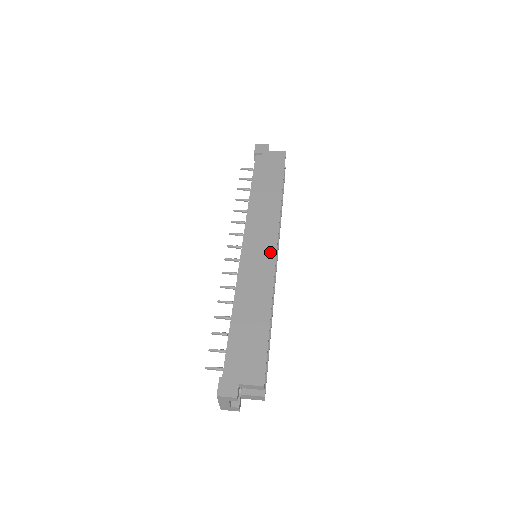
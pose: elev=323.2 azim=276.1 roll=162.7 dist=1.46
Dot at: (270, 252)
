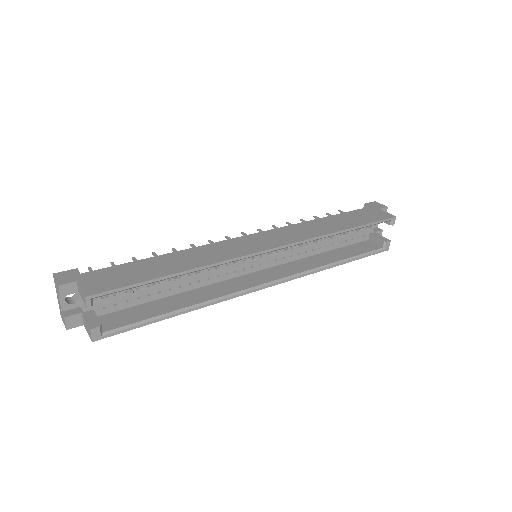
Dot at: (261, 247)
